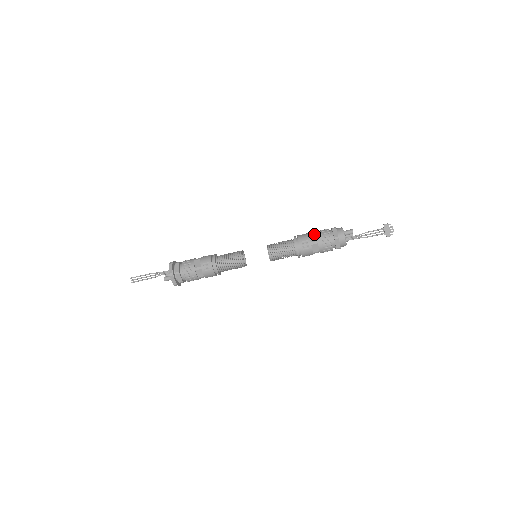
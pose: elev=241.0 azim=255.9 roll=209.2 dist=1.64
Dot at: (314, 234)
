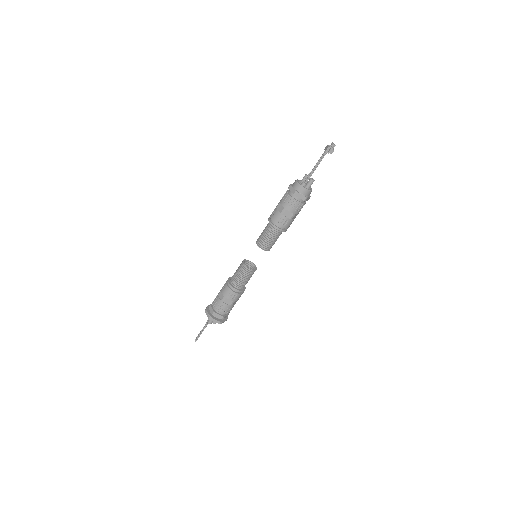
Dot at: occluded
